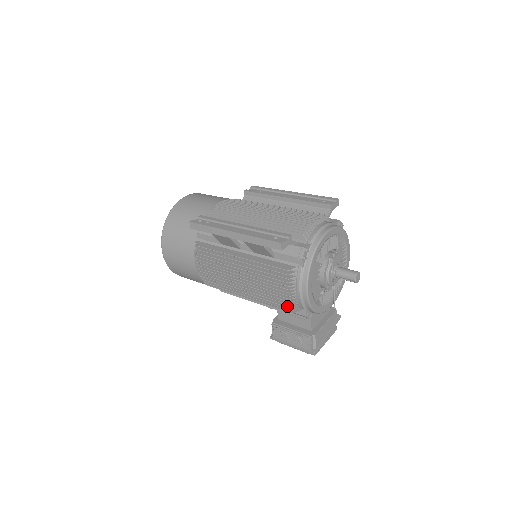
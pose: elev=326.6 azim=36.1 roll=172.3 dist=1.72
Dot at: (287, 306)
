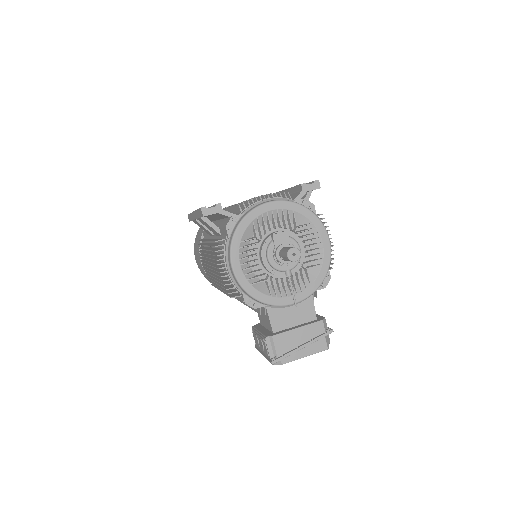
Dot at: (225, 288)
